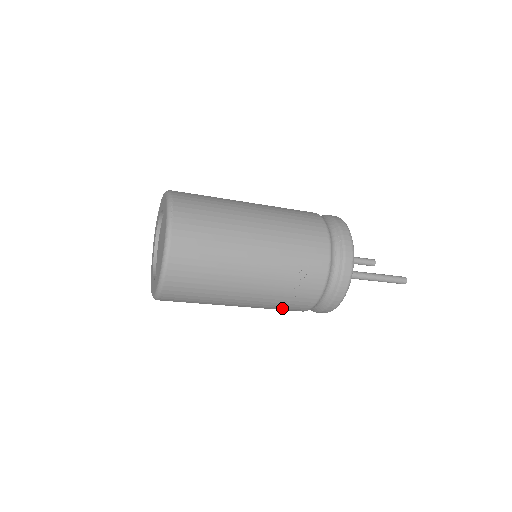
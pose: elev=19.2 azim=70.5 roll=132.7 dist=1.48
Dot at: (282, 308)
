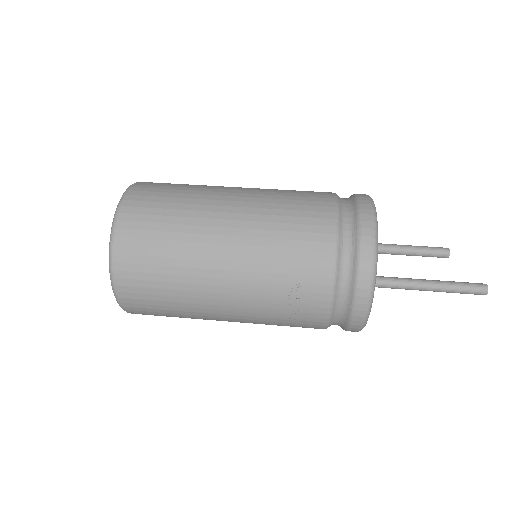
Dot at: occluded
